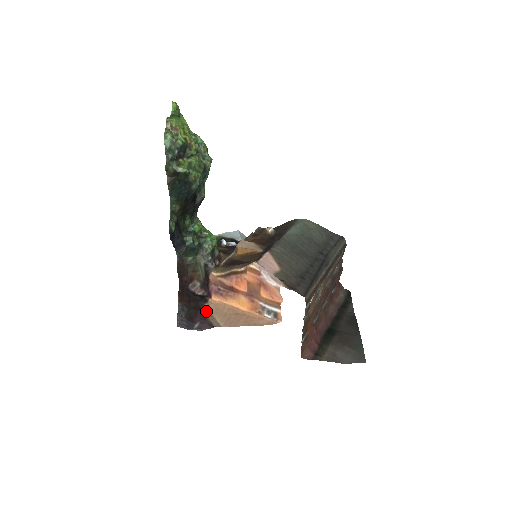
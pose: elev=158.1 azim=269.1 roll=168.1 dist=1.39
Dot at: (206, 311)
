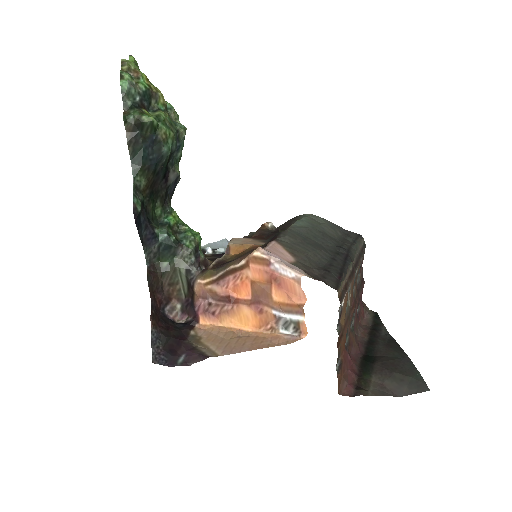
Dot at: (193, 339)
